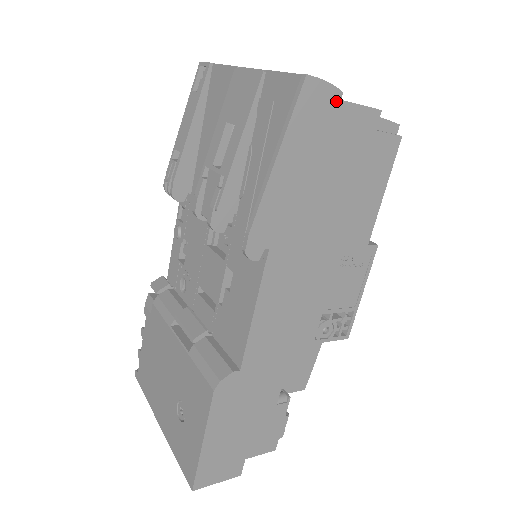
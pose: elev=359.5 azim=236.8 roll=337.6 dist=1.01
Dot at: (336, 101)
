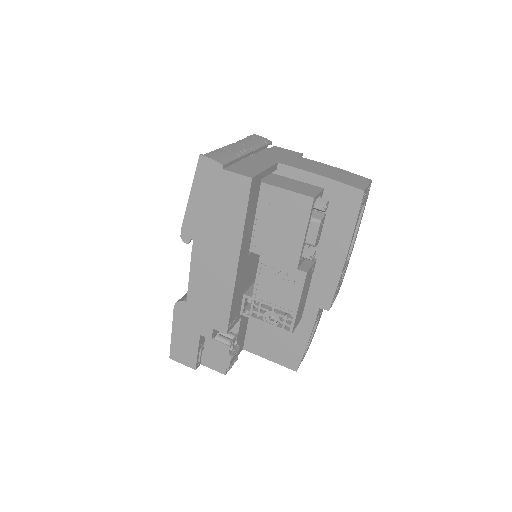
Dot at: (220, 169)
